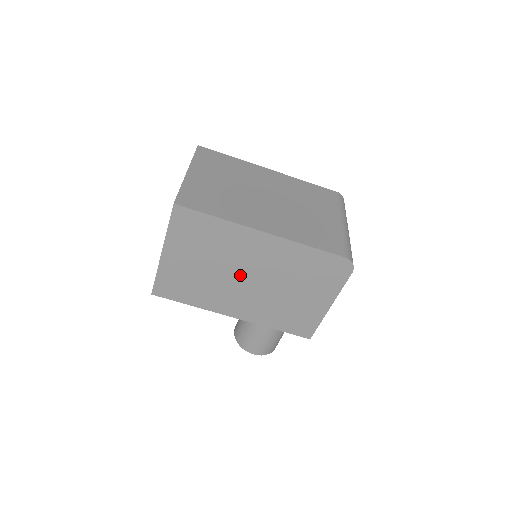
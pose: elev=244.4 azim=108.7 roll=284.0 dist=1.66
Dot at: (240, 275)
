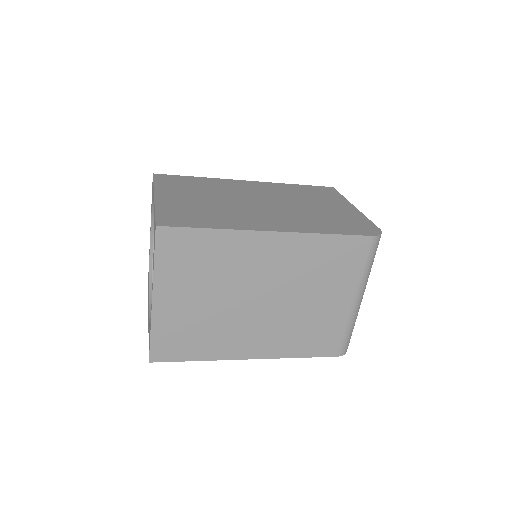
Dot at: occluded
